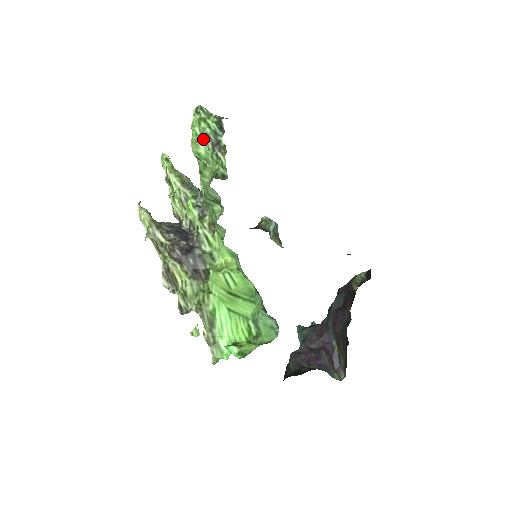
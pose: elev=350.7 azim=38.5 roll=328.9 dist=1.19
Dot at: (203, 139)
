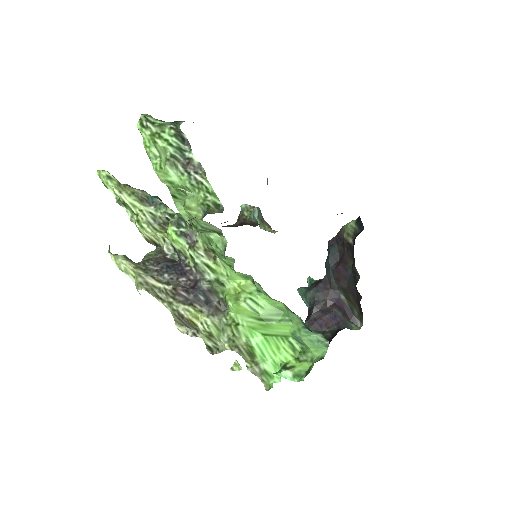
Dot at: (170, 164)
